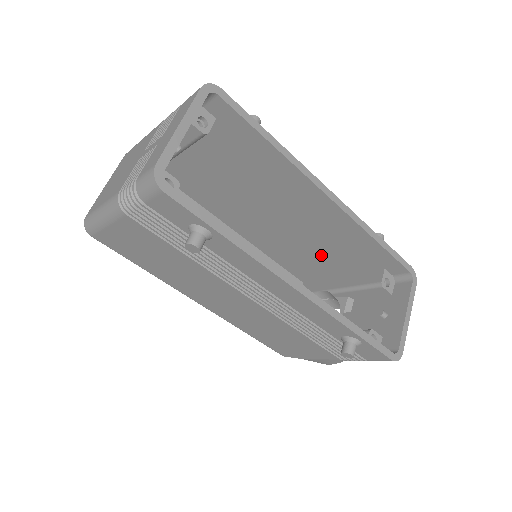
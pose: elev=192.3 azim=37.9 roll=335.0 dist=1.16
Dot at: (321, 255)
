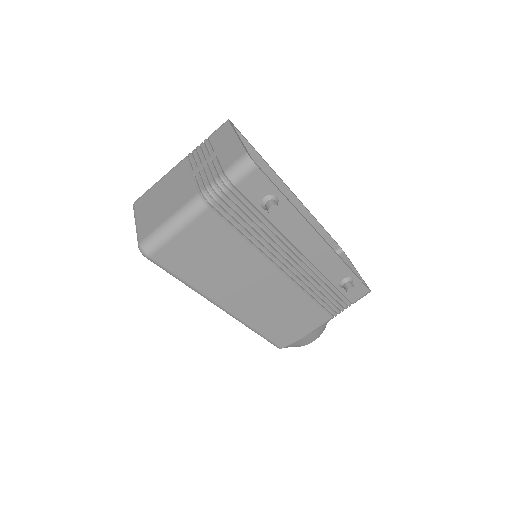
Dot at: occluded
